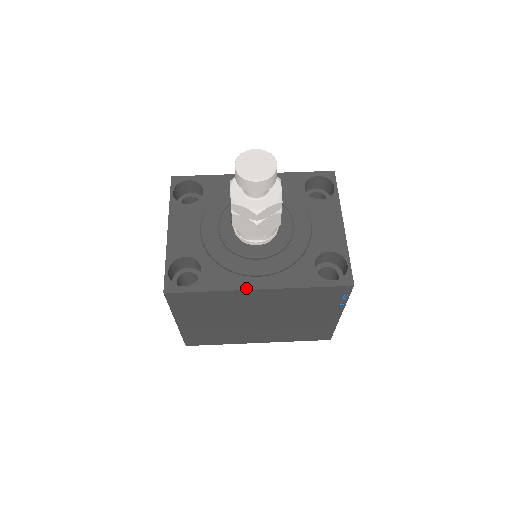
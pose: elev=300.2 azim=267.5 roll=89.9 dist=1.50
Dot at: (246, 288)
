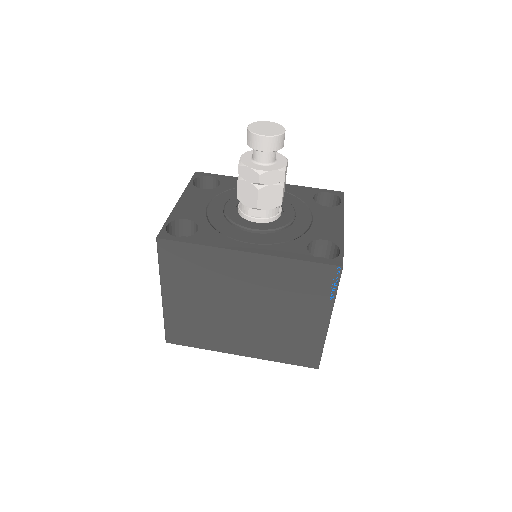
Dot at: (235, 249)
